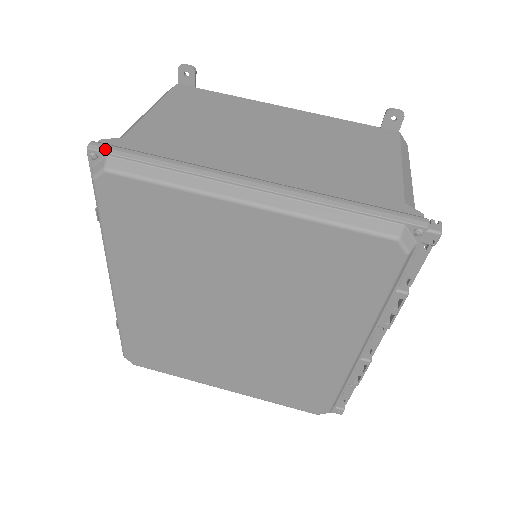
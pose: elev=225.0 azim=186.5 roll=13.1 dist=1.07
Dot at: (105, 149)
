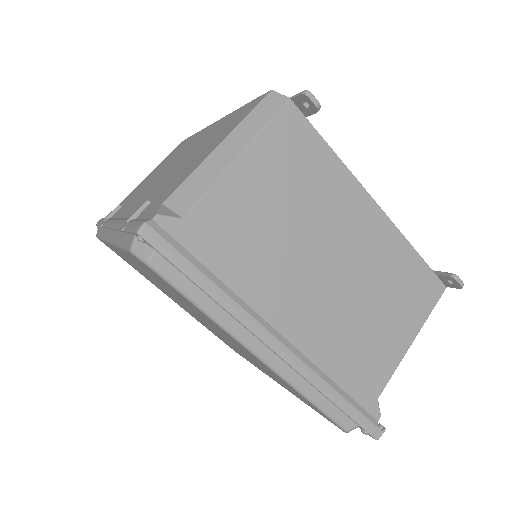
Dot at: (157, 244)
